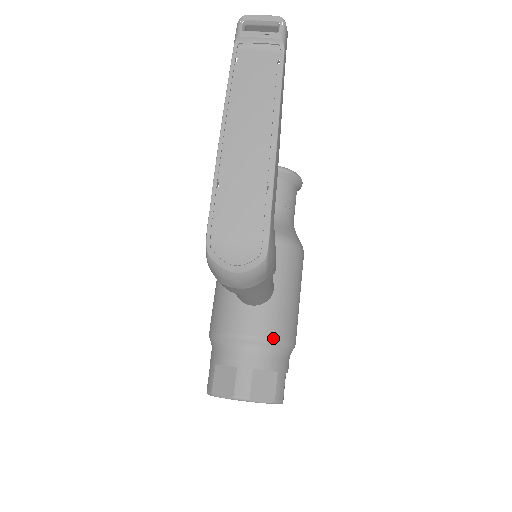
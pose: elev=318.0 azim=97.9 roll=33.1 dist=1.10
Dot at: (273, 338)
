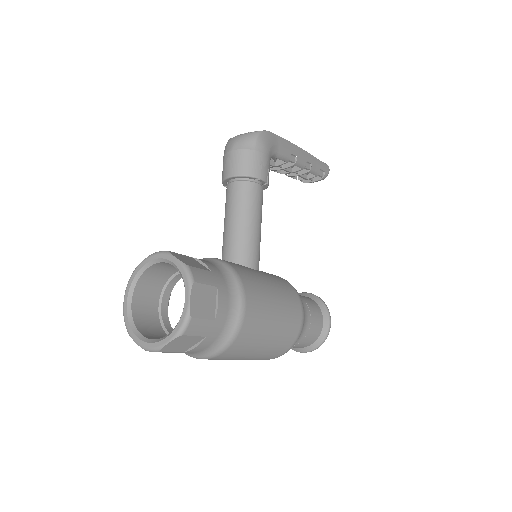
Dot at: (228, 263)
